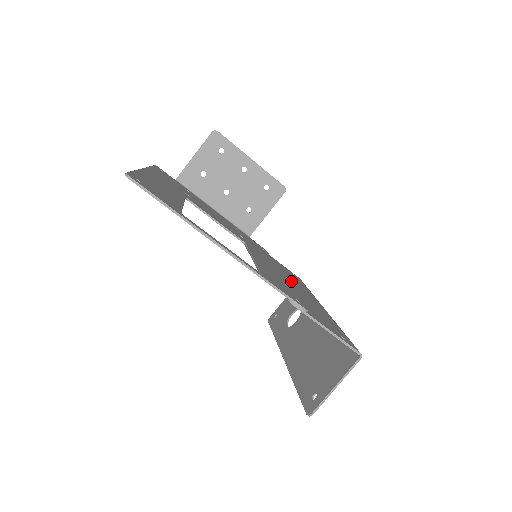
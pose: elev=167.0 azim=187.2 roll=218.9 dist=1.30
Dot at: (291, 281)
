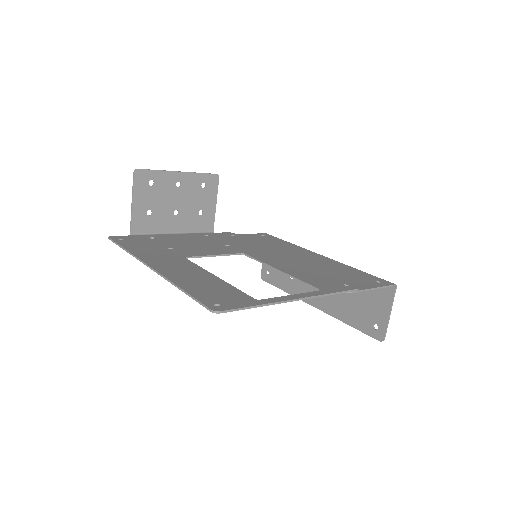
Dot at: (289, 254)
